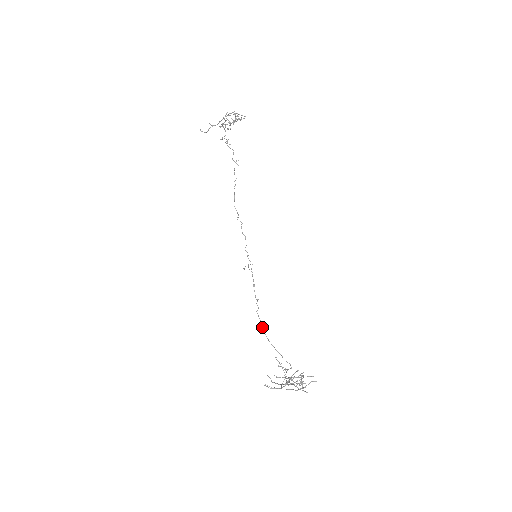
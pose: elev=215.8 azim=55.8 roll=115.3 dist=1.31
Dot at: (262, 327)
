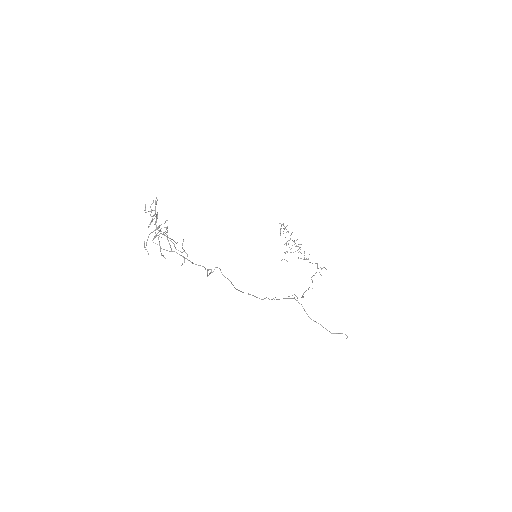
Dot at: occluded
